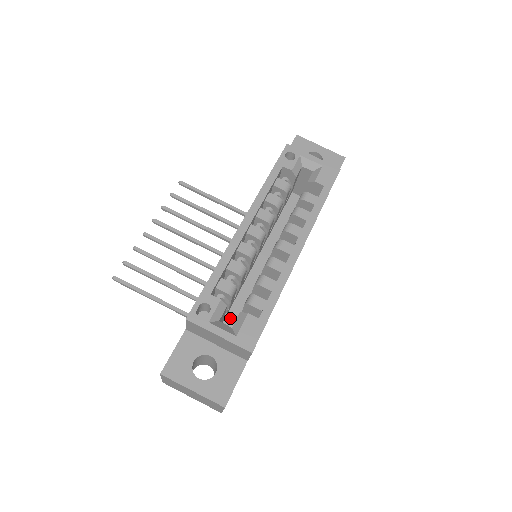
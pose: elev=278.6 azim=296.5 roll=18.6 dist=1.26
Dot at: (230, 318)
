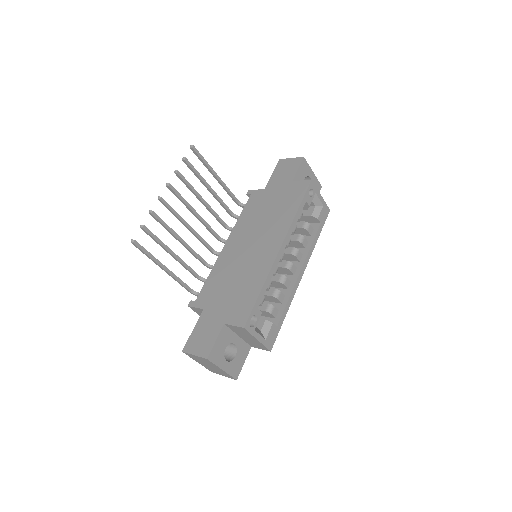
Dot at: occluded
